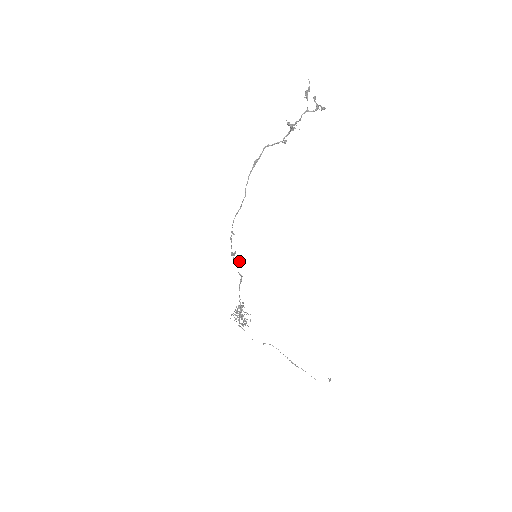
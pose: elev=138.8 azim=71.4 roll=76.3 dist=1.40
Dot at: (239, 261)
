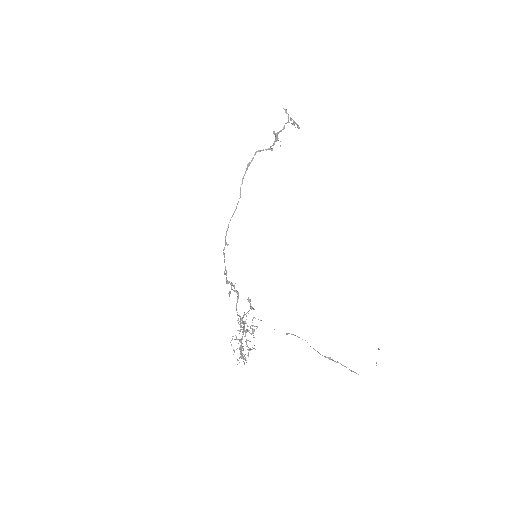
Dot at: (231, 282)
